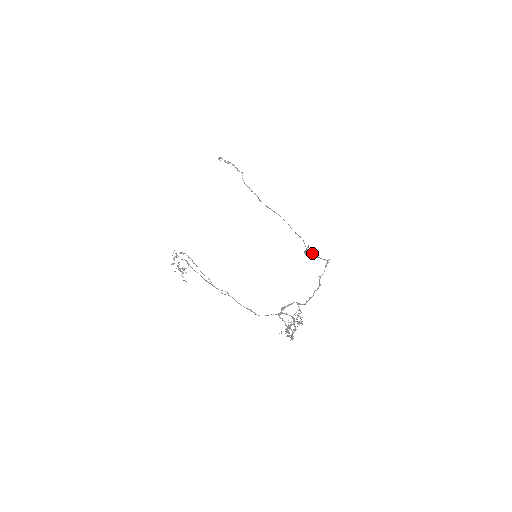
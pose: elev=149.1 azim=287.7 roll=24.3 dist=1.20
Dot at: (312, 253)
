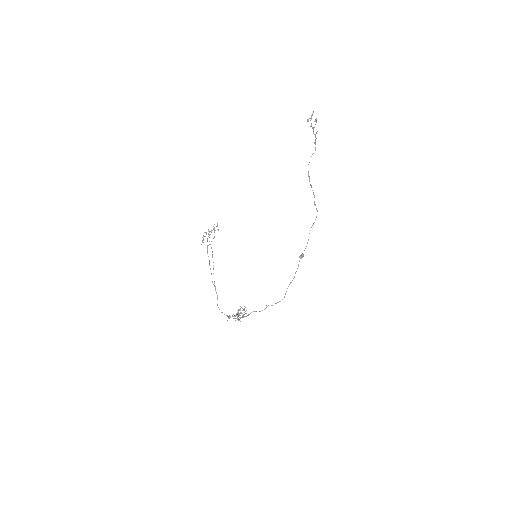
Dot at: (298, 266)
